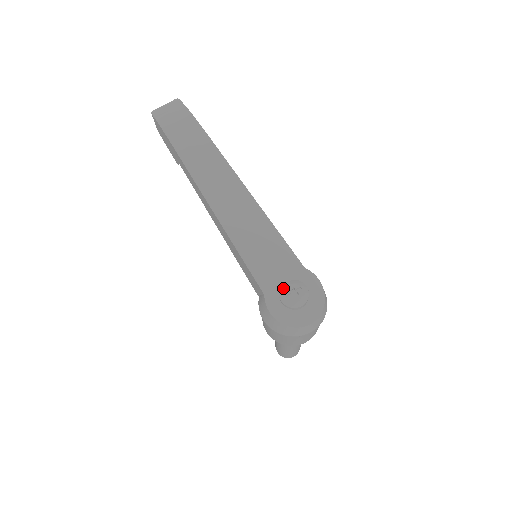
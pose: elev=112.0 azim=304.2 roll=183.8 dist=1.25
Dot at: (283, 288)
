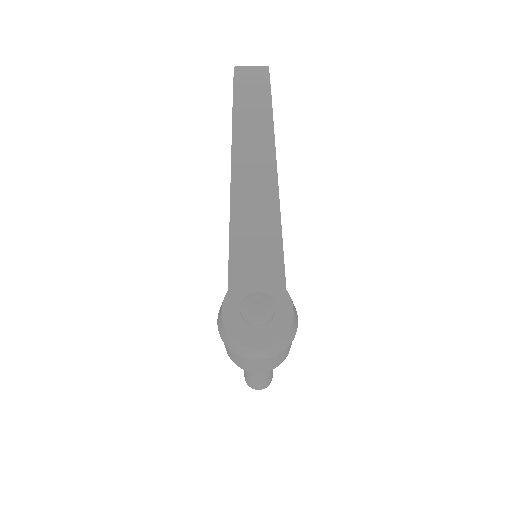
Dot at: (250, 295)
